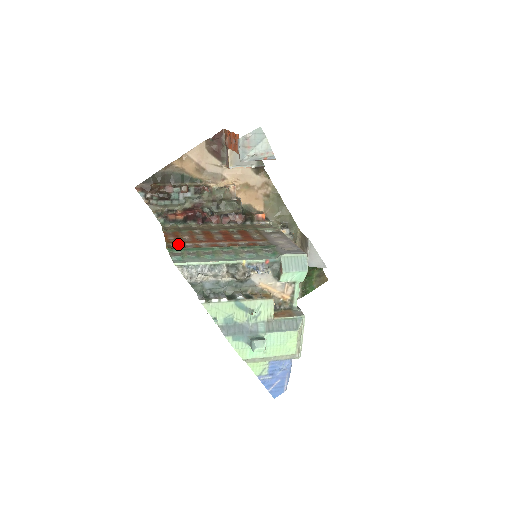
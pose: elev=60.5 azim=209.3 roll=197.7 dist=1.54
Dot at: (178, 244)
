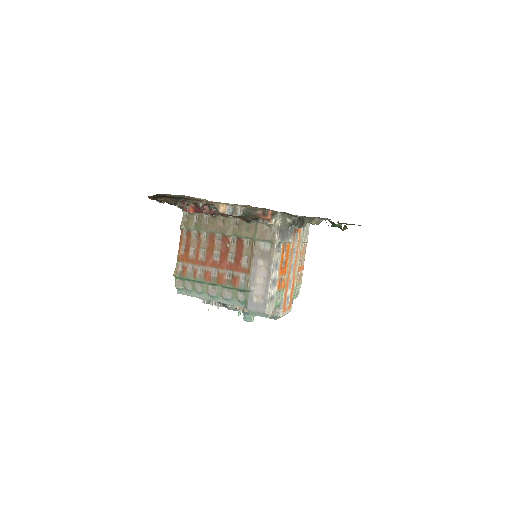
Dot at: (184, 265)
